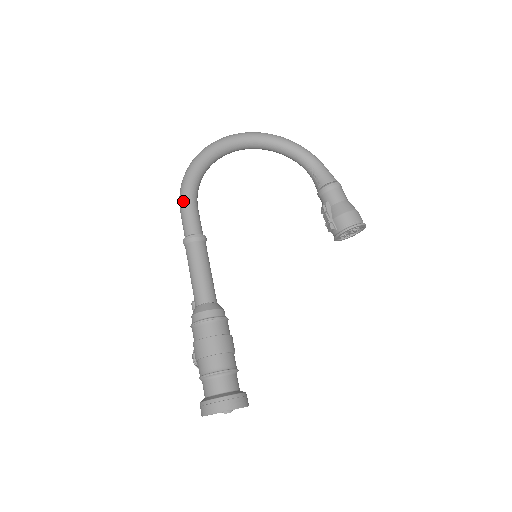
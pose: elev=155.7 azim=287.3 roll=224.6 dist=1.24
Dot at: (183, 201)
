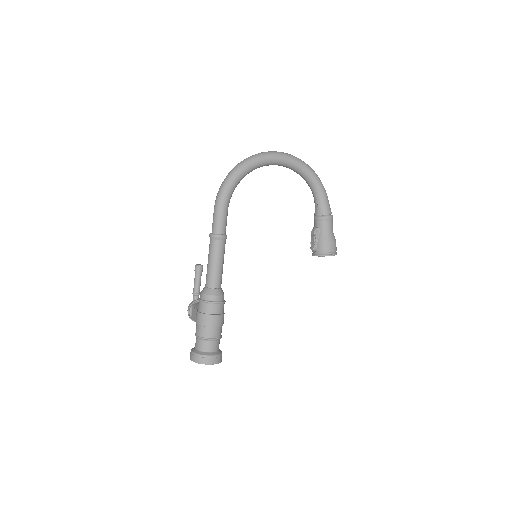
Dot at: (219, 204)
